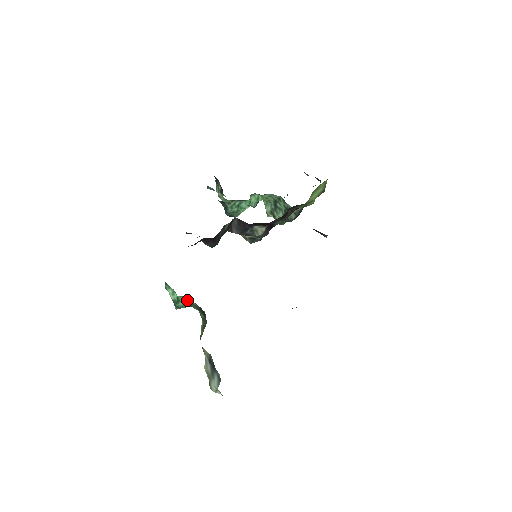
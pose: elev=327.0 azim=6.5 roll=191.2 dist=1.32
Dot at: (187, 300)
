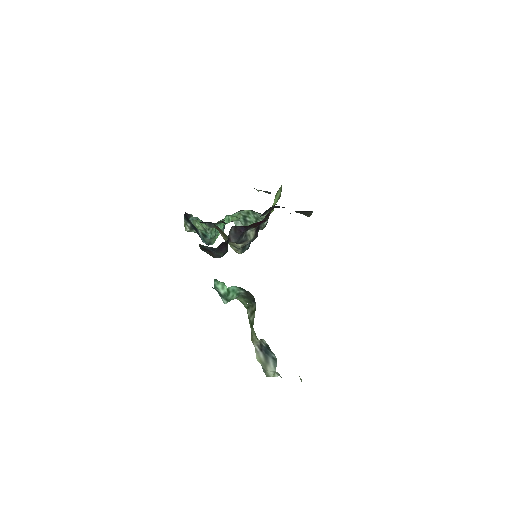
Dot at: (235, 290)
